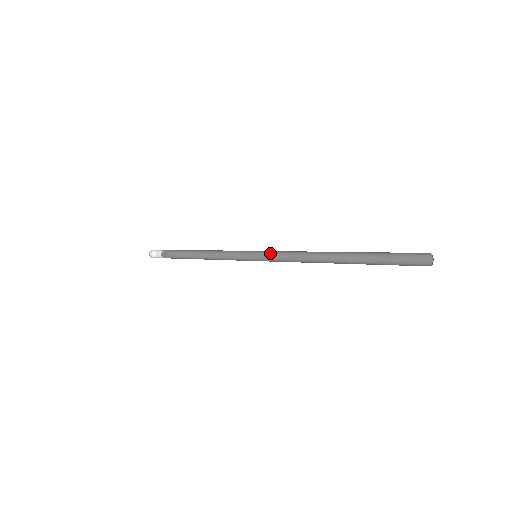
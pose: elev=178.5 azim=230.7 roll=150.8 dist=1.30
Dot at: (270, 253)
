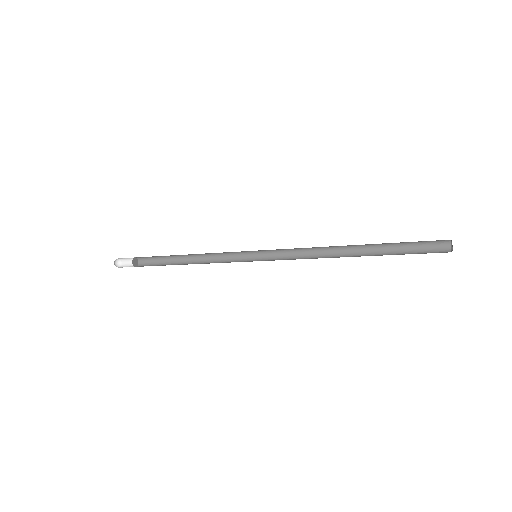
Dot at: (271, 250)
